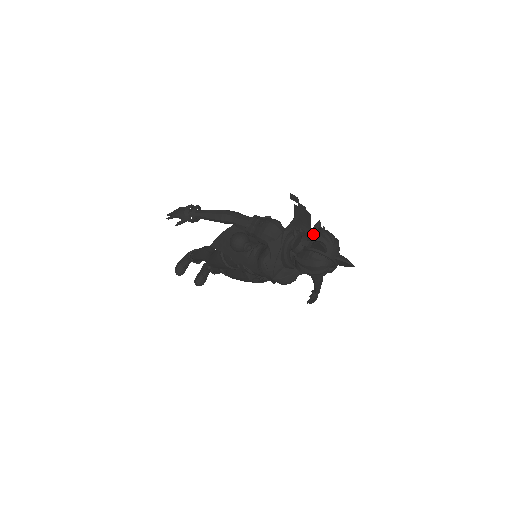
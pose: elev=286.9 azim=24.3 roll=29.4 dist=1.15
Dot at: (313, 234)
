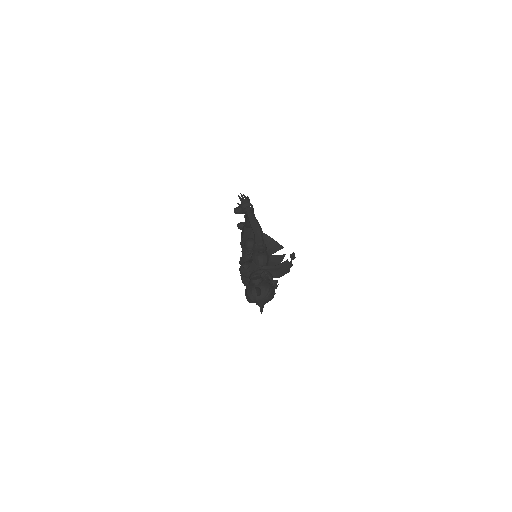
Dot at: (265, 283)
